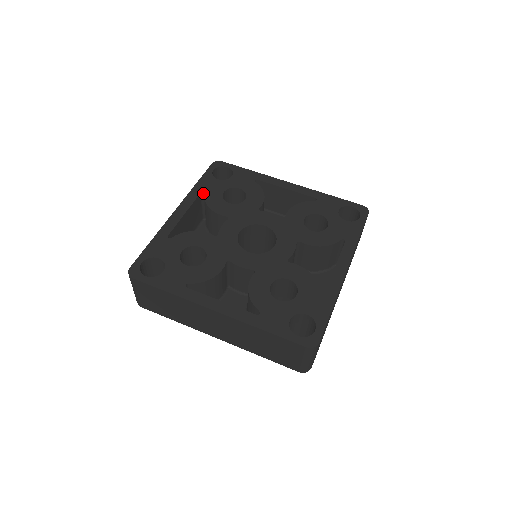
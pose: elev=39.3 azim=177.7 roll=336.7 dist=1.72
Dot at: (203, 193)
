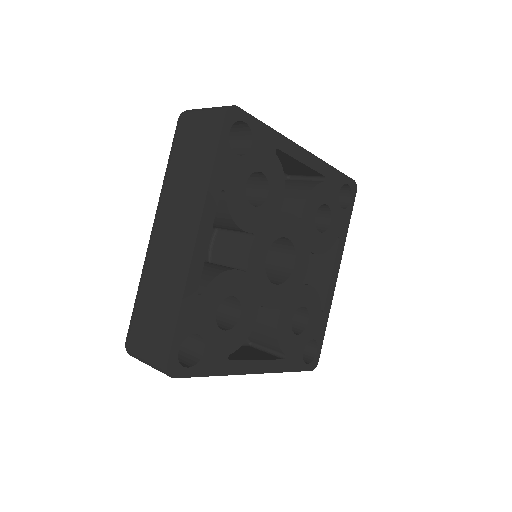
Dot at: (222, 190)
